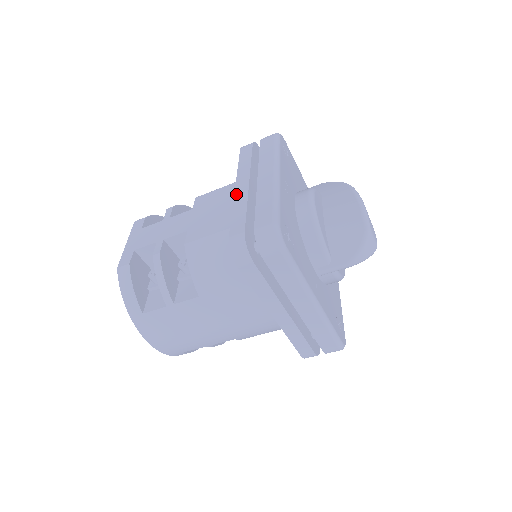
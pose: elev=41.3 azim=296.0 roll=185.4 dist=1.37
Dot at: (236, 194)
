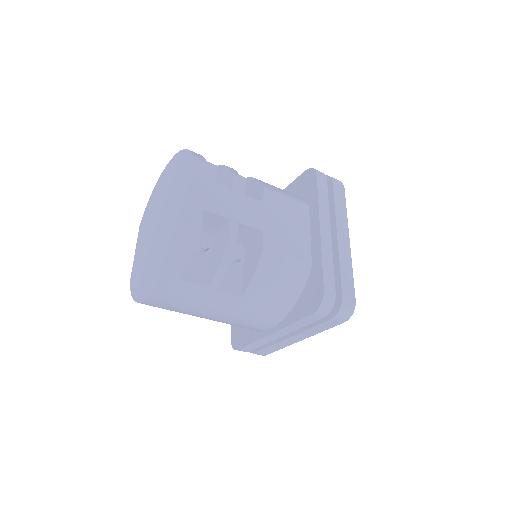
Dot at: (323, 238)
